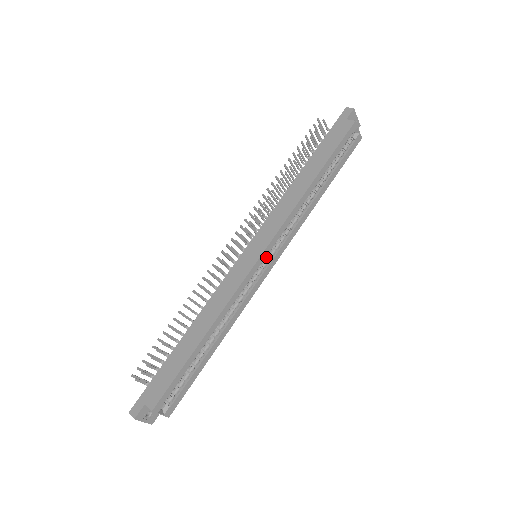
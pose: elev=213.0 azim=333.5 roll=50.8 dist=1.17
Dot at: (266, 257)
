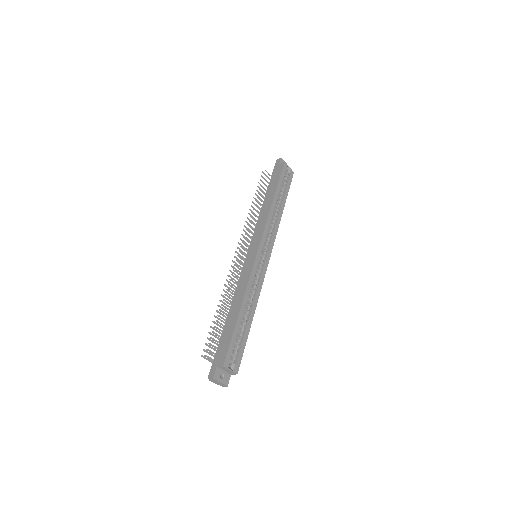
Dot at: (263, 253)
